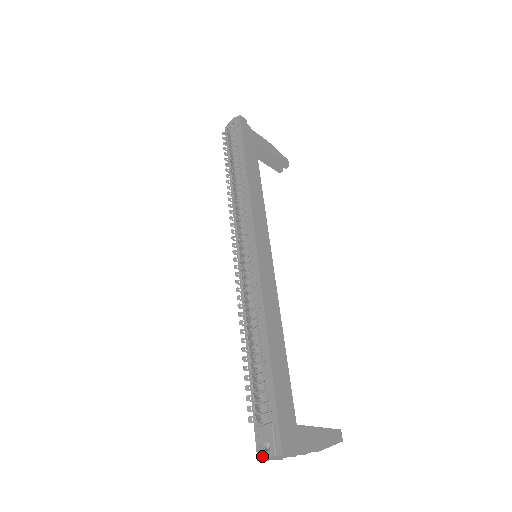
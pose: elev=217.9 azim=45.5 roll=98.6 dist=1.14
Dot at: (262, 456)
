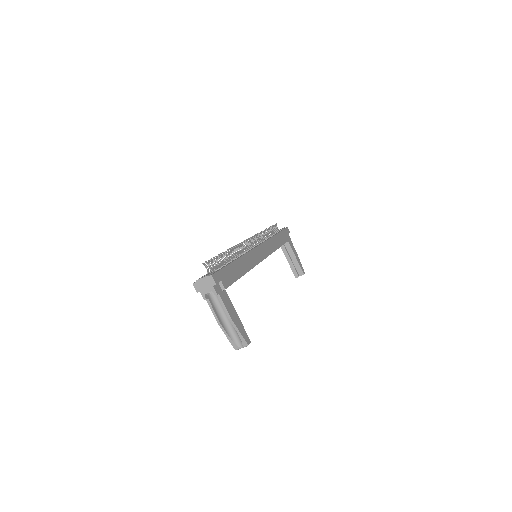
Dot at: (198, 279)
